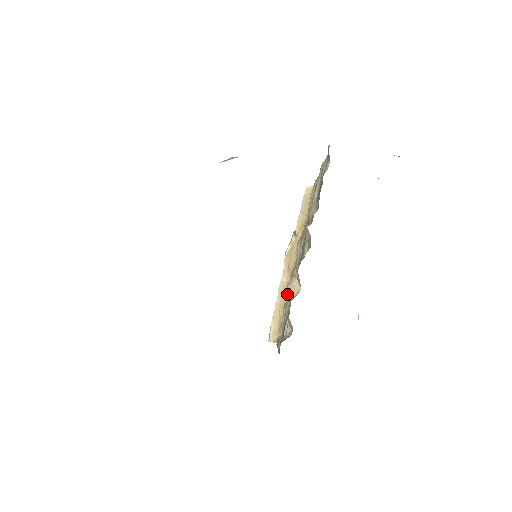
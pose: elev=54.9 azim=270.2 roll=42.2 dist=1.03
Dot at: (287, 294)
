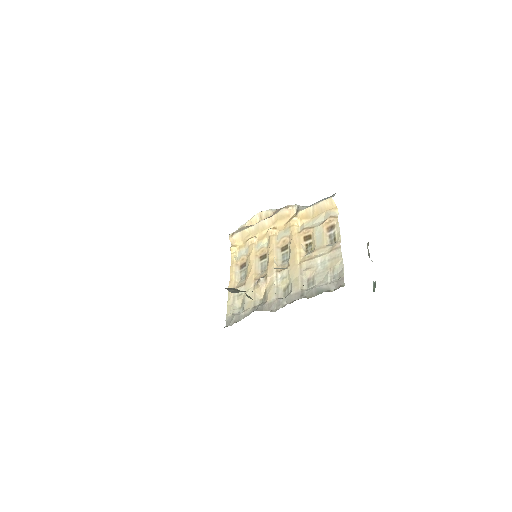
Dot at: (260, 237)
